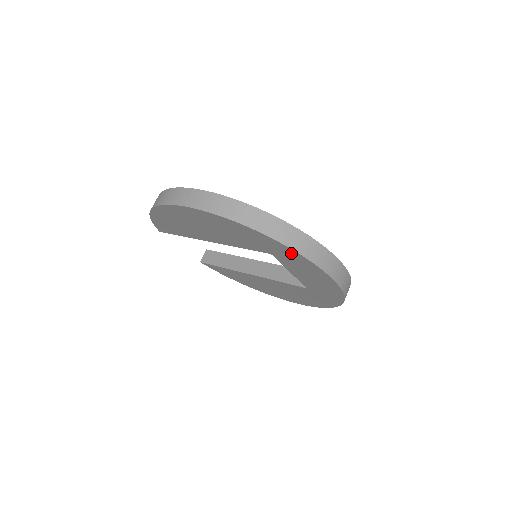
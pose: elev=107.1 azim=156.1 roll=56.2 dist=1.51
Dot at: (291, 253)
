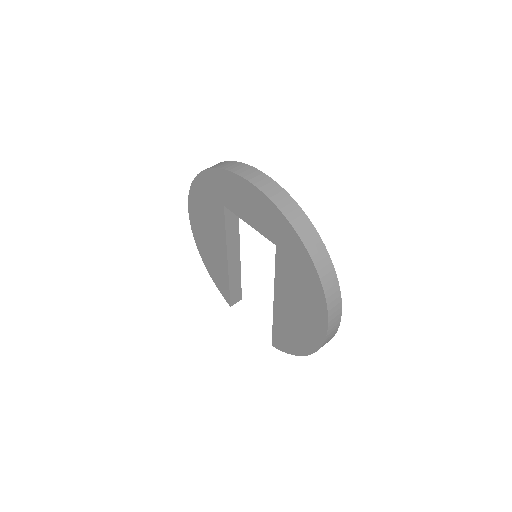
Dot at: (215, 177)
